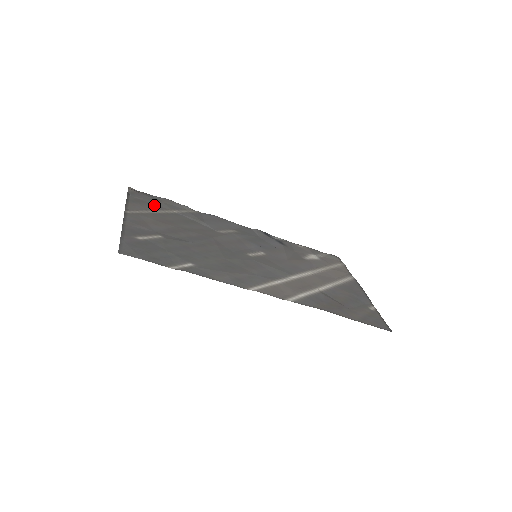
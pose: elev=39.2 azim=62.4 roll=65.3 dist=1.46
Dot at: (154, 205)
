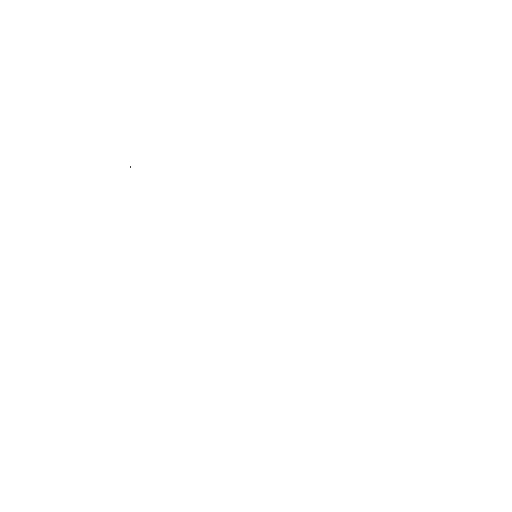
Dot at: occluded
